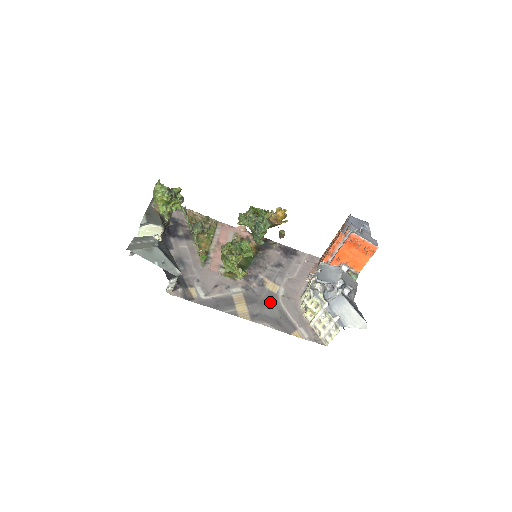
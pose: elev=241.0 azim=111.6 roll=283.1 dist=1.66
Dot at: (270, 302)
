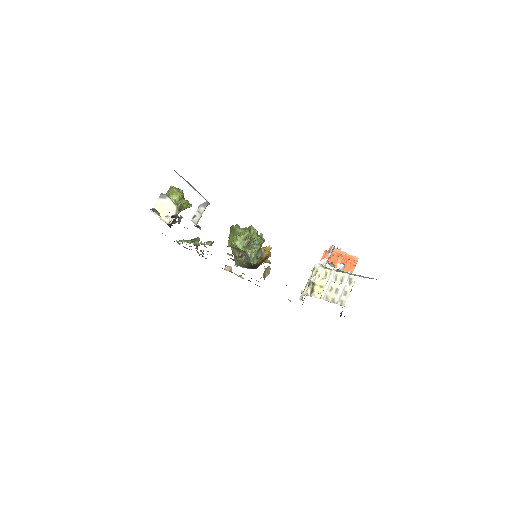
Dot at: occluded
